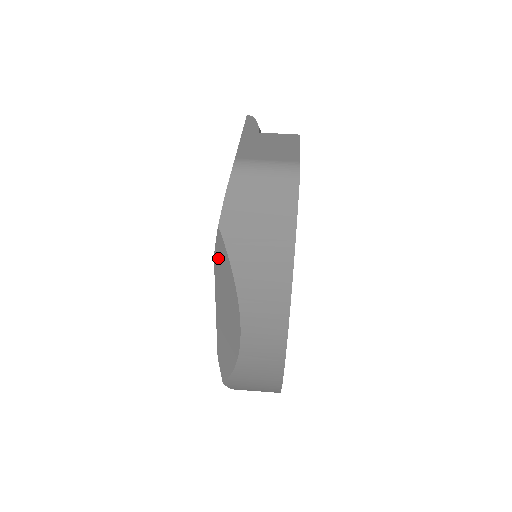
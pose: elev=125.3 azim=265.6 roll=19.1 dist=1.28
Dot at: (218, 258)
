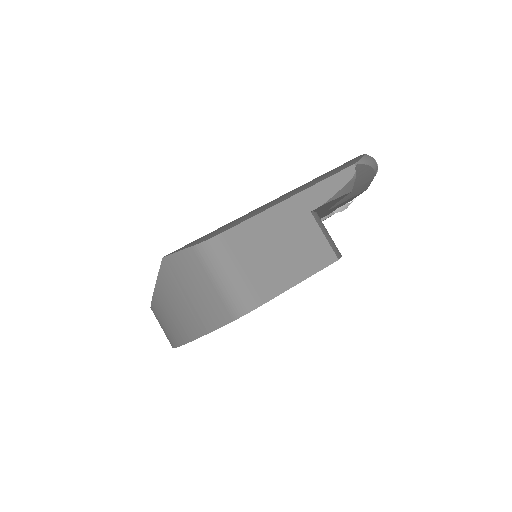
Dot at: occluded
